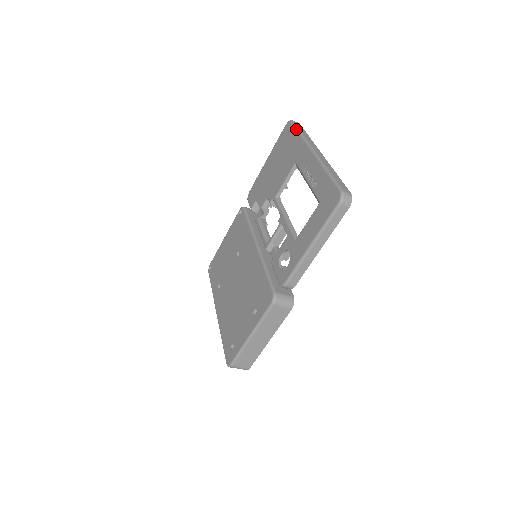
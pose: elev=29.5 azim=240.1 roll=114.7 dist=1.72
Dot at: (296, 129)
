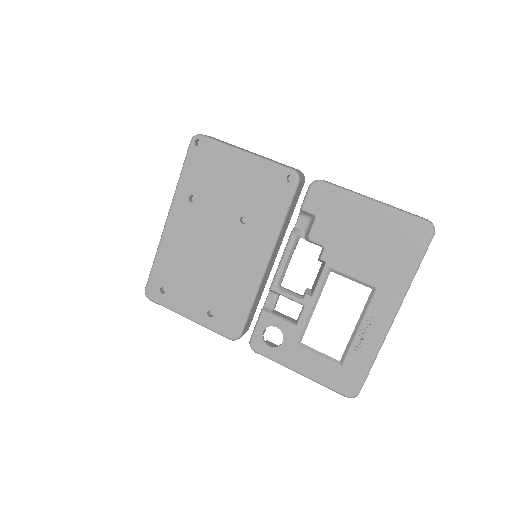
Dot at: (421, 260)
